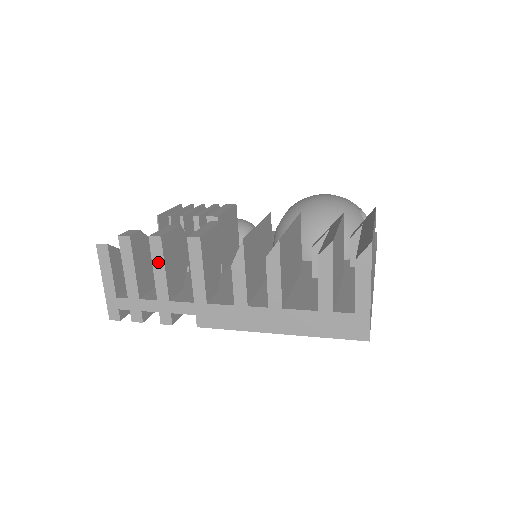
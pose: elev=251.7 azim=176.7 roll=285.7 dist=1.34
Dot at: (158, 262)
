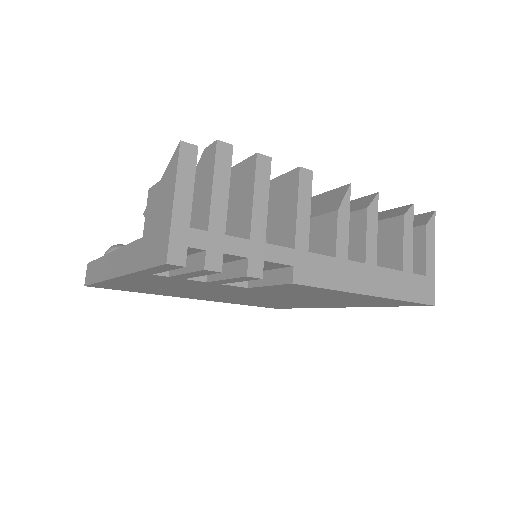
Dot at: (262, 188)
